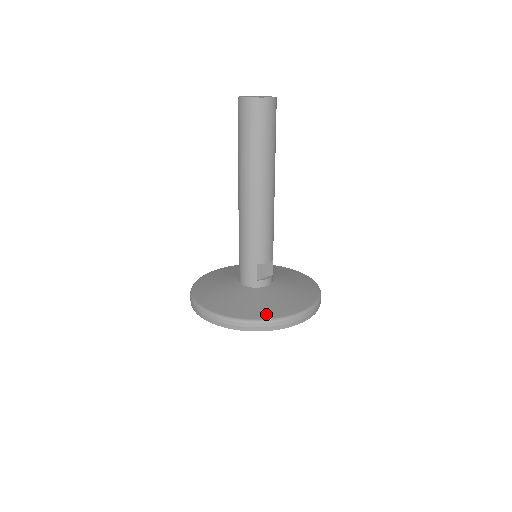
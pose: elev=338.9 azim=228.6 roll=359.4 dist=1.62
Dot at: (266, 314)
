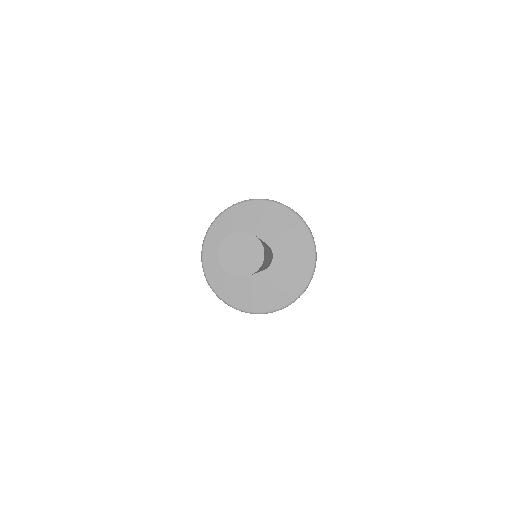
Dot at: (225, 294)
